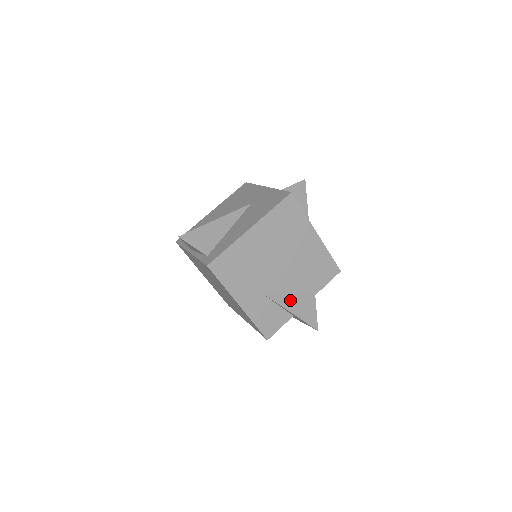
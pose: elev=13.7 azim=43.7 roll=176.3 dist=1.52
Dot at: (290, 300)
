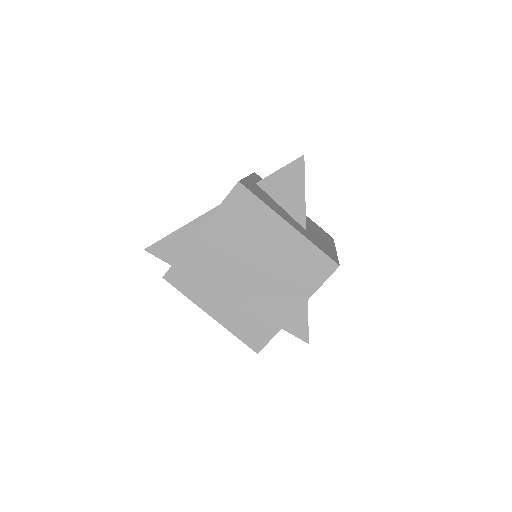
Dot at: (271, 307)
